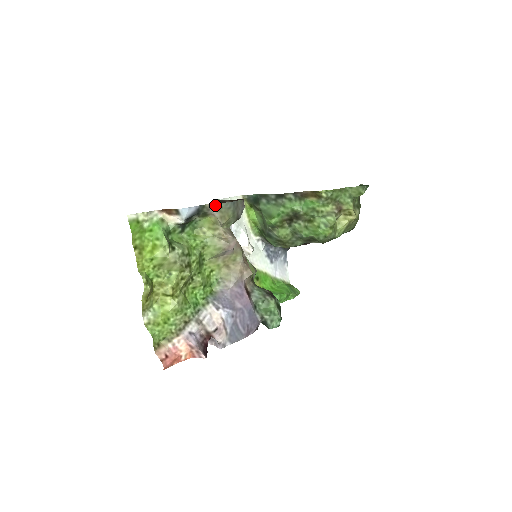
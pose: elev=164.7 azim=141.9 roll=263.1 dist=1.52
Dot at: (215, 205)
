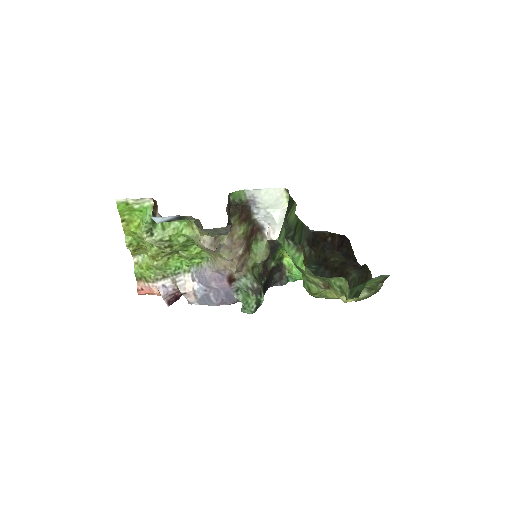
Dot at: occluded
